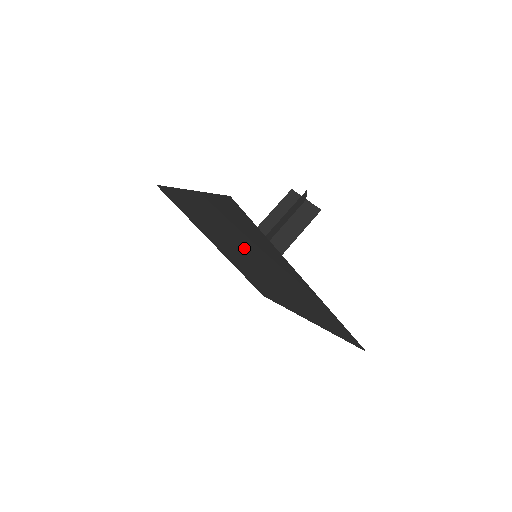
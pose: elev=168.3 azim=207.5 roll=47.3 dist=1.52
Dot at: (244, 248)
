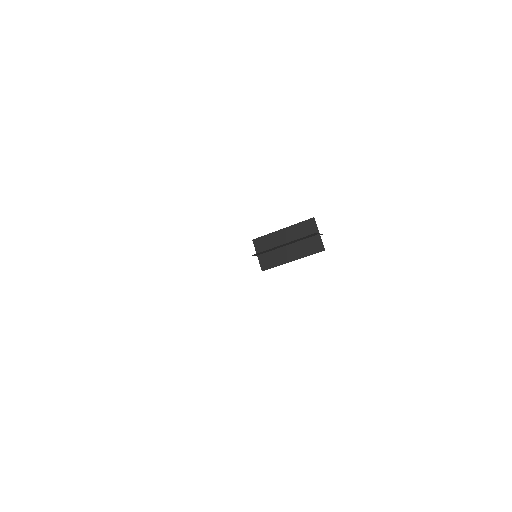
Dot at: occluded
